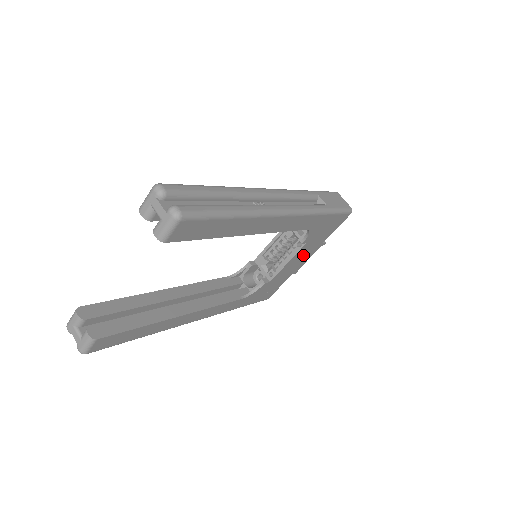
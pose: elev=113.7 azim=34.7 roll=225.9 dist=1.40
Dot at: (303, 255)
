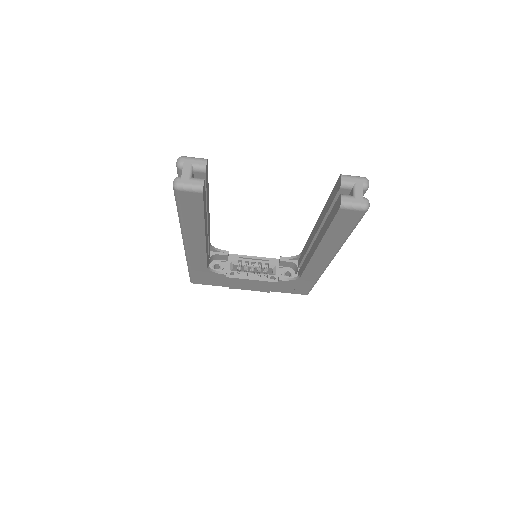
Dot at: (258, 285)
